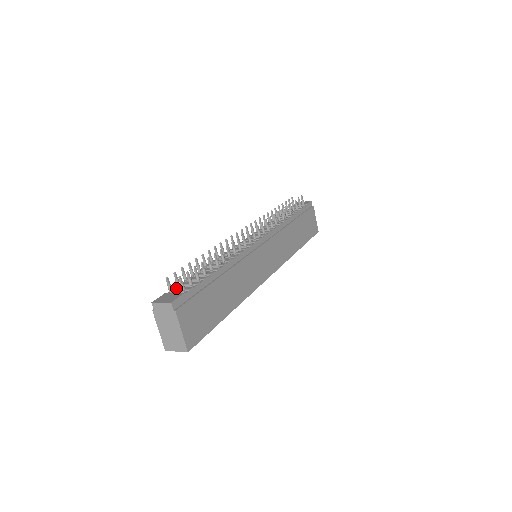
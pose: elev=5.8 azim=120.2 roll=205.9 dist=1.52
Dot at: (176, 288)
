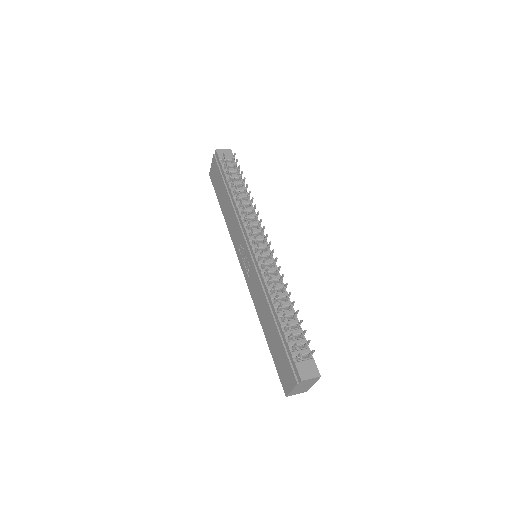
Dot at: (296, 353)
